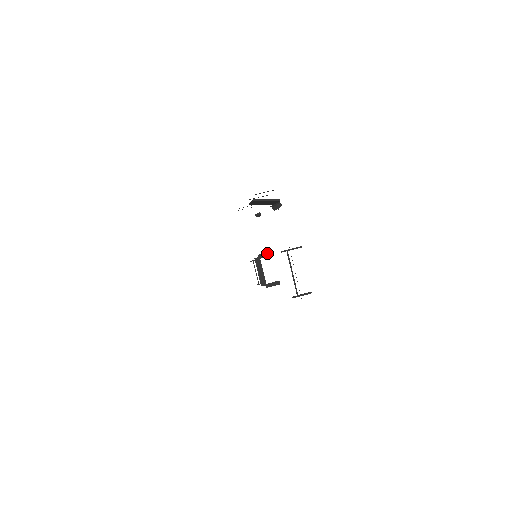
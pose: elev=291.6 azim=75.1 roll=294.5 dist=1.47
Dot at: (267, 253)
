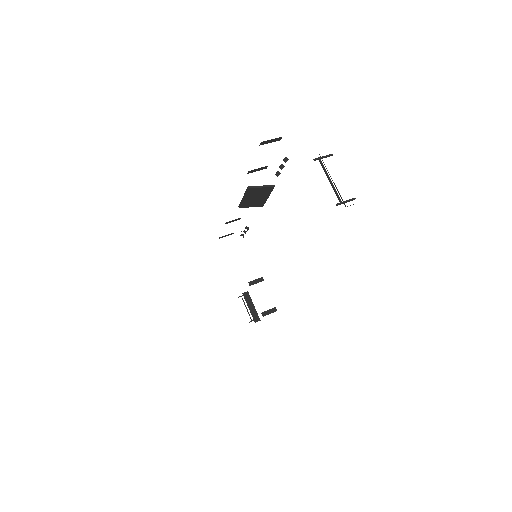
Dot at: (257, 279)
